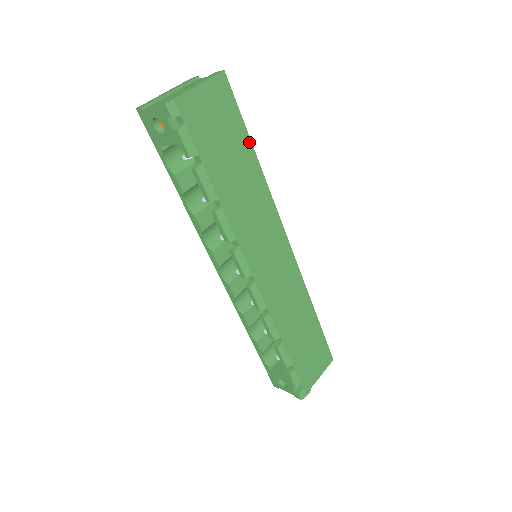
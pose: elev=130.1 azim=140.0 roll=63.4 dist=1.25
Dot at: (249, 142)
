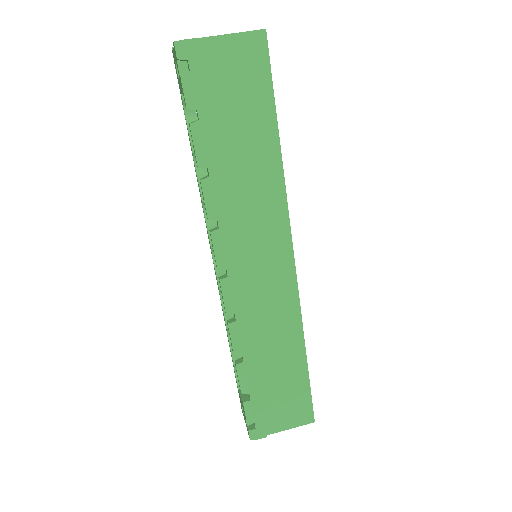
Dot at: (274, 121)
